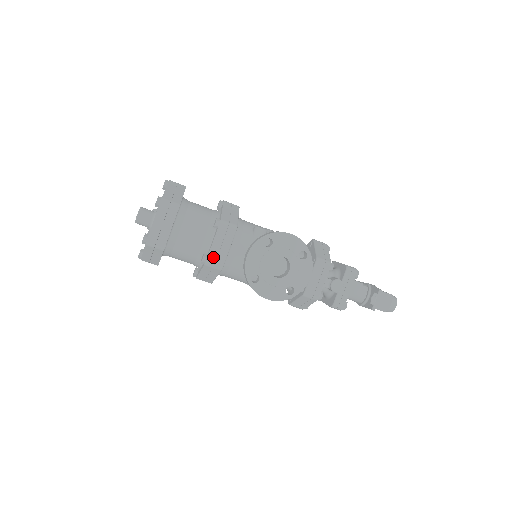
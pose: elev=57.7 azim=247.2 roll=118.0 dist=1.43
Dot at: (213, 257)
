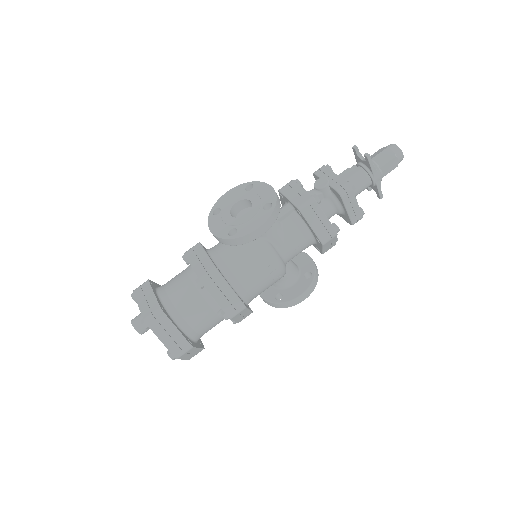
Dot at: (201, 271)
